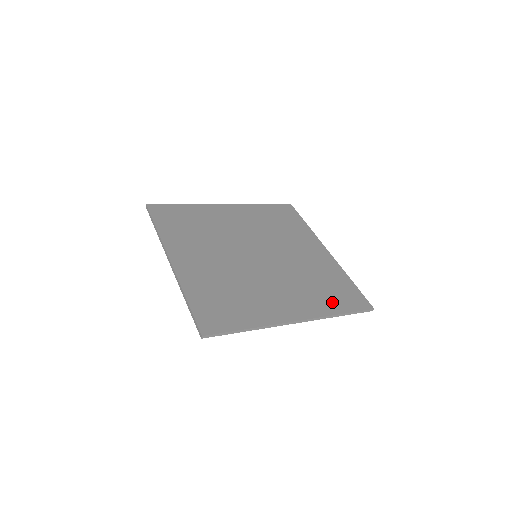
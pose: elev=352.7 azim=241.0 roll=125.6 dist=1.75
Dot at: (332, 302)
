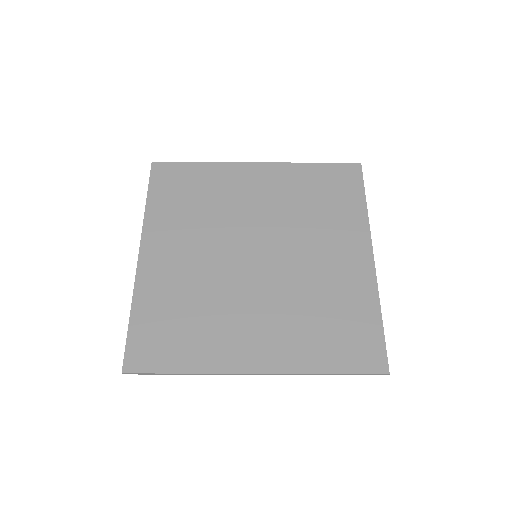
Dot at: (325, 351)
